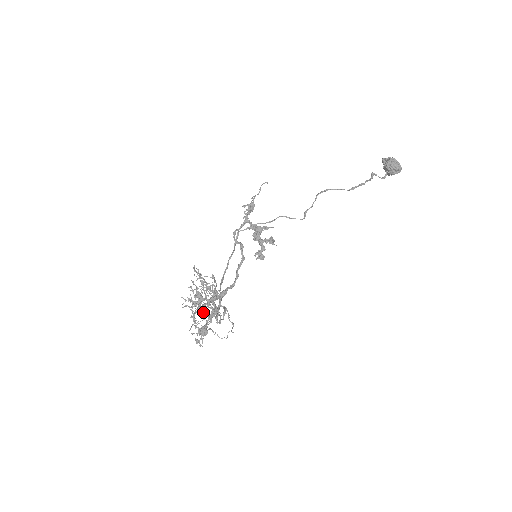
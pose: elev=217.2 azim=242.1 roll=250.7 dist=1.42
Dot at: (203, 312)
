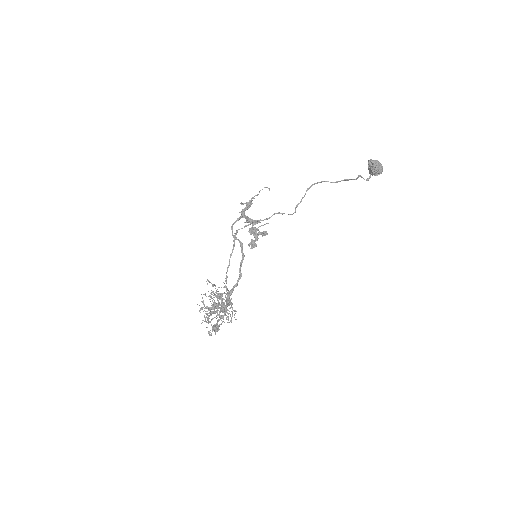
Dot at: occluded
